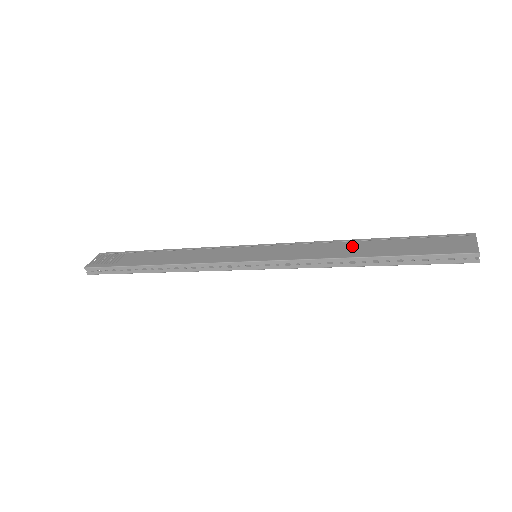
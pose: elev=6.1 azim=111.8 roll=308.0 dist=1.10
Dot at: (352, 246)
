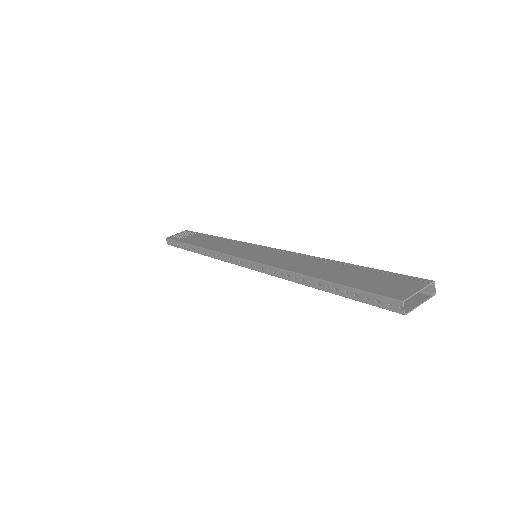
Dot at: (317, 264)
